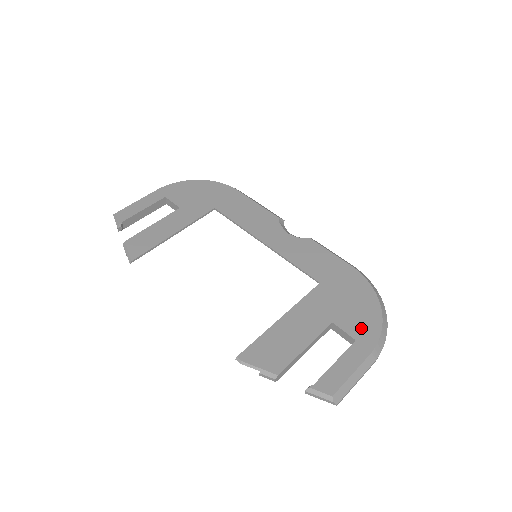
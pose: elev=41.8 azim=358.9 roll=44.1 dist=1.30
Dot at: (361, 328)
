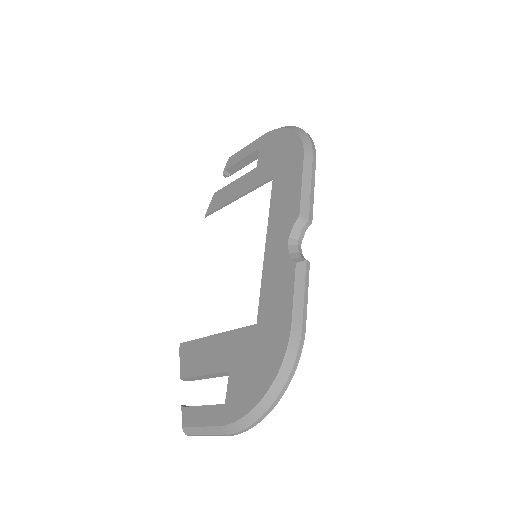
Dot at: (236, 398)
